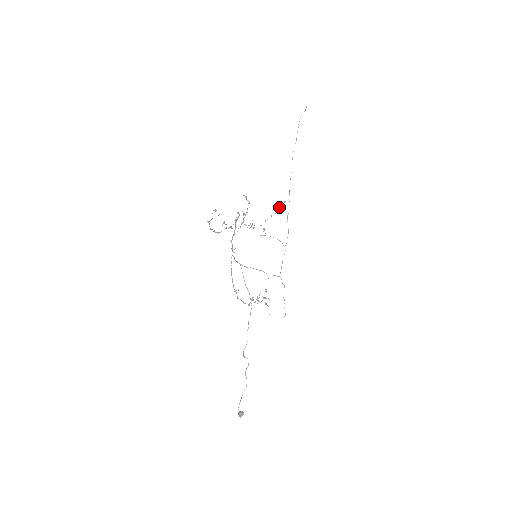
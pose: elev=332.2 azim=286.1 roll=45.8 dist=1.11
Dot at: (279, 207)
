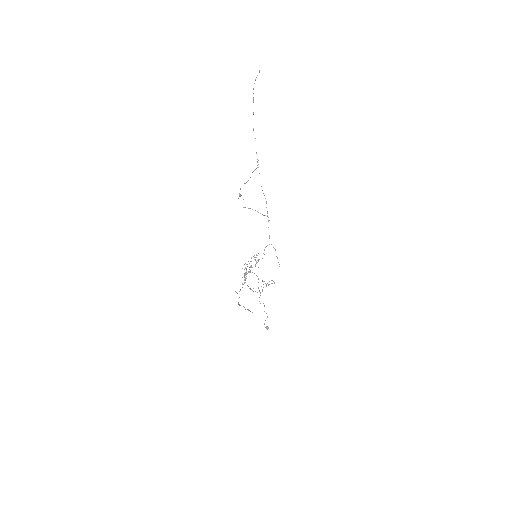
Dot at: occluded
